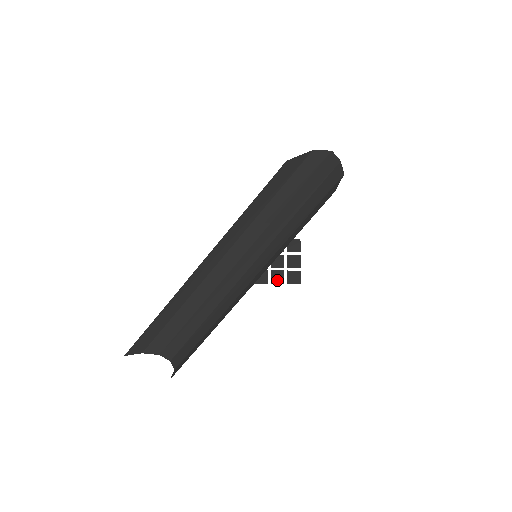
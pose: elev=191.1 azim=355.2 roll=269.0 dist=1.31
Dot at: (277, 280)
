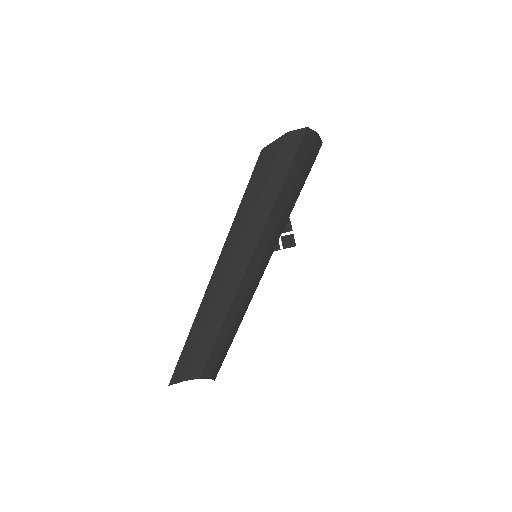
Dot at: occluded
